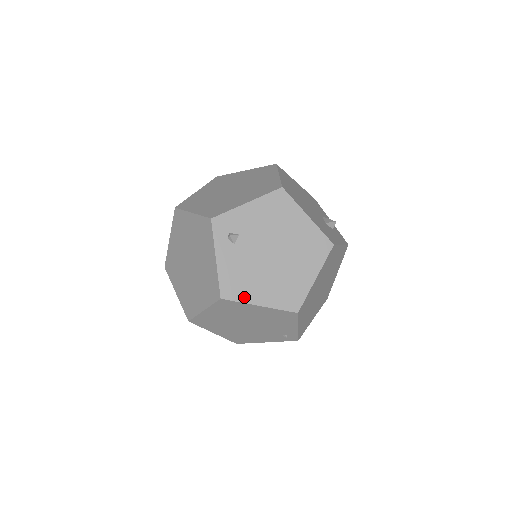
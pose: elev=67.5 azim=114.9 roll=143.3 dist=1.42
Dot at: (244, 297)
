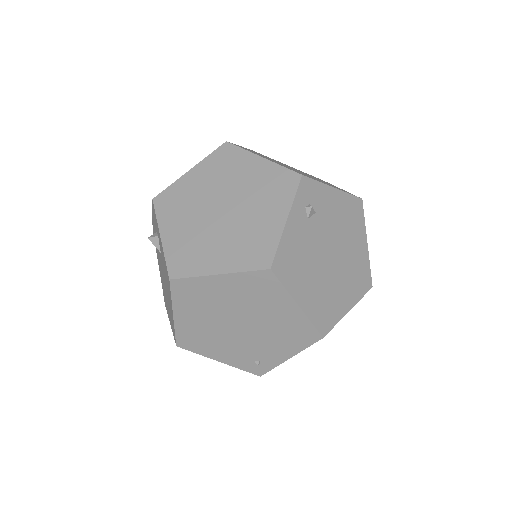
Dot at: (290, 284)
